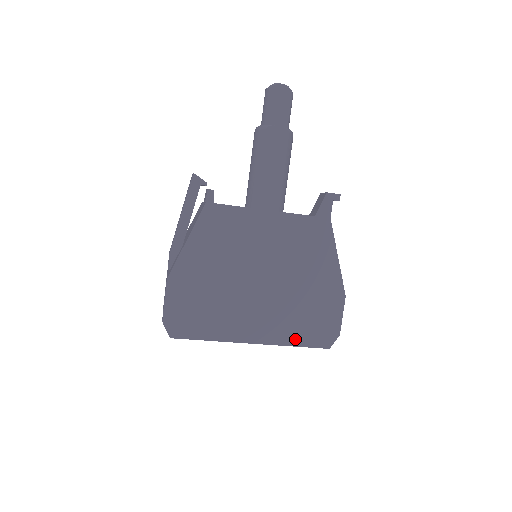
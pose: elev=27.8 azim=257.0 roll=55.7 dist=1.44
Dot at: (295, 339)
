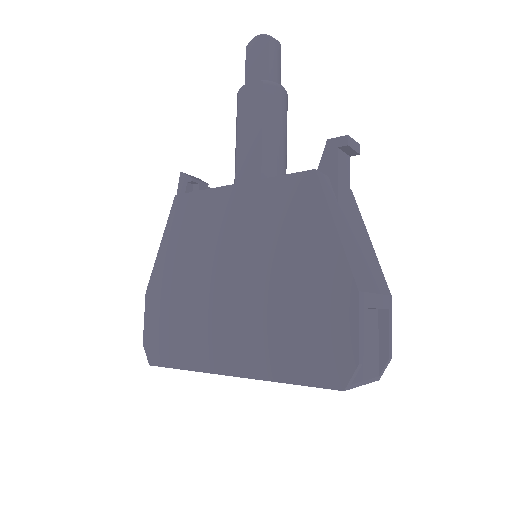
Dot at: (286, 370)
